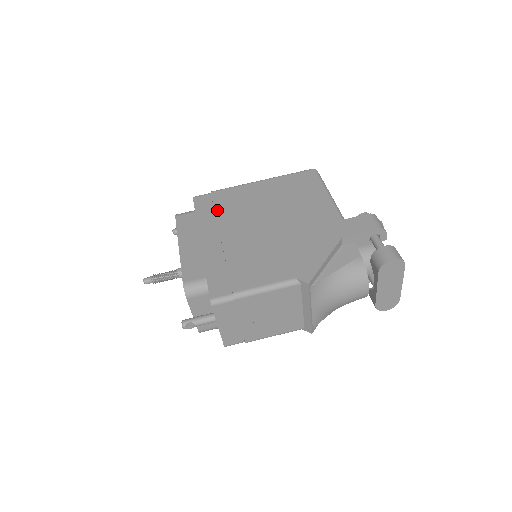
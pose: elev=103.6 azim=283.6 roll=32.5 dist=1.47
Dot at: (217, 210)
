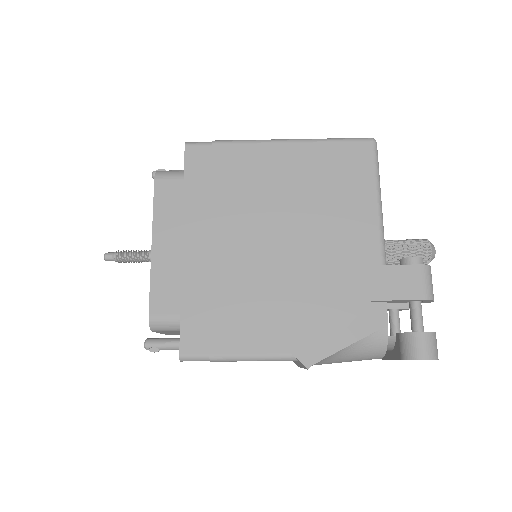
Dot at: (215, 187)
